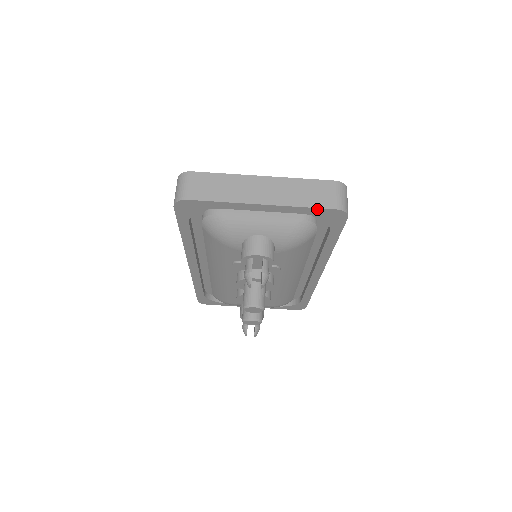
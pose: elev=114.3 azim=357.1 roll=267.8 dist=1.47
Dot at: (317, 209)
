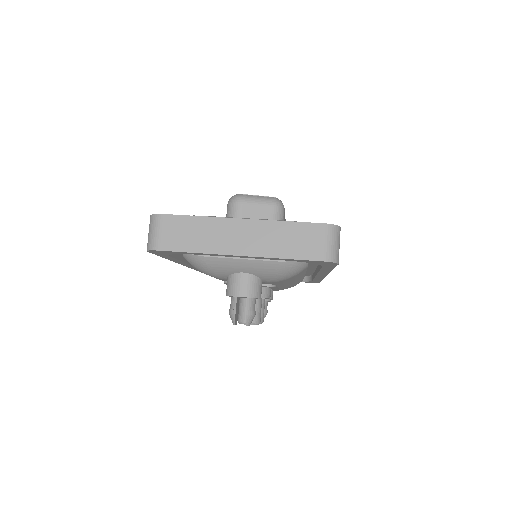
Dot at: (301, 260)
